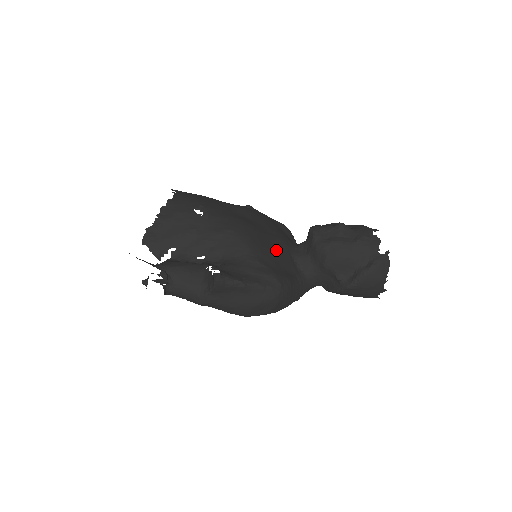
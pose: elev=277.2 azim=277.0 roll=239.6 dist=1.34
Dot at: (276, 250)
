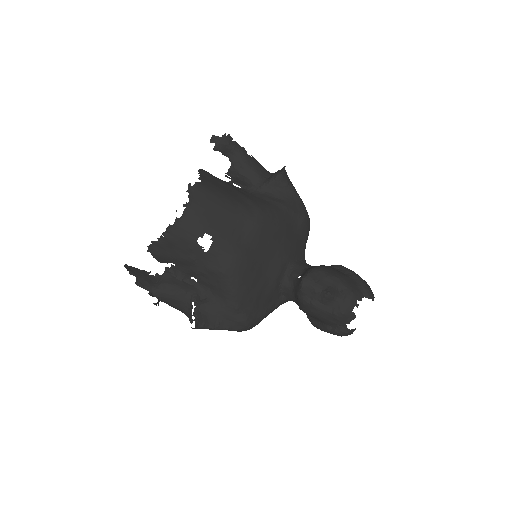
Dot at: (264, 286)
